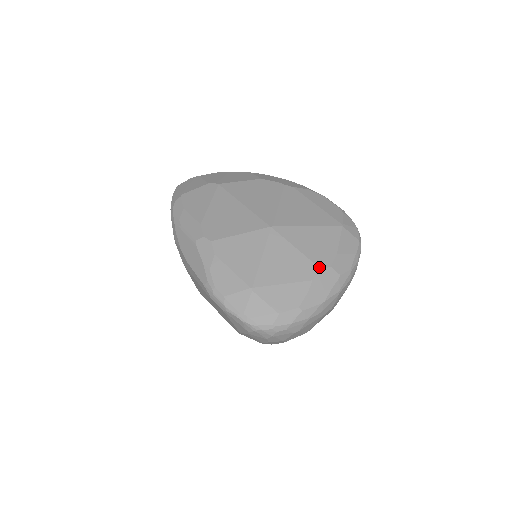
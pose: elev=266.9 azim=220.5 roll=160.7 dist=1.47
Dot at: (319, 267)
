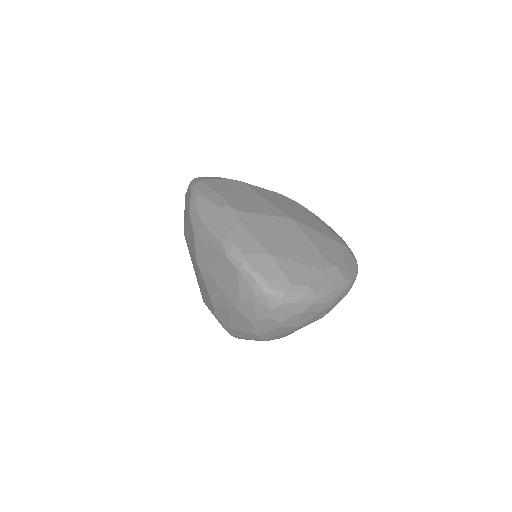
Dot at: (329, 263)
